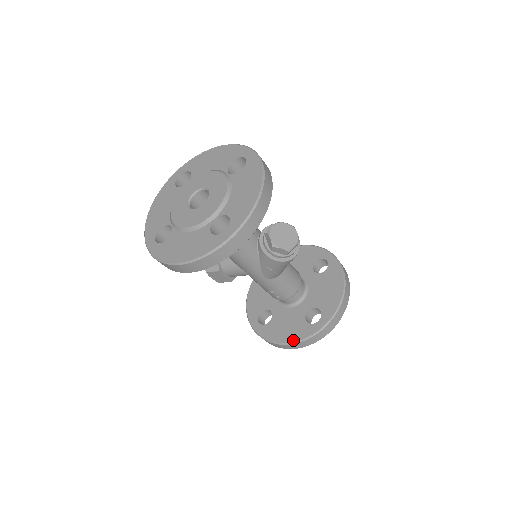
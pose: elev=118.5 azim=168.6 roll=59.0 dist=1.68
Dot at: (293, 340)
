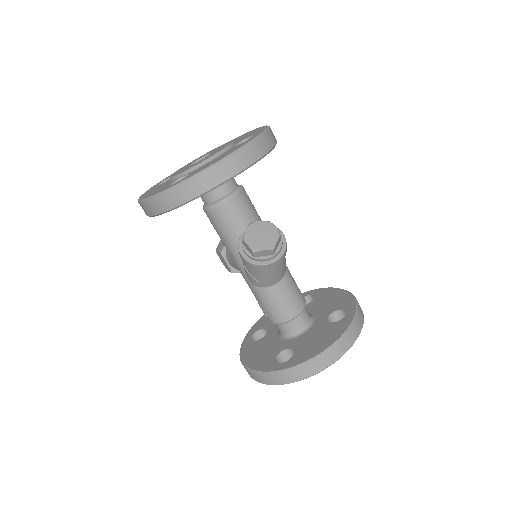
Dot at: (251, 366)
